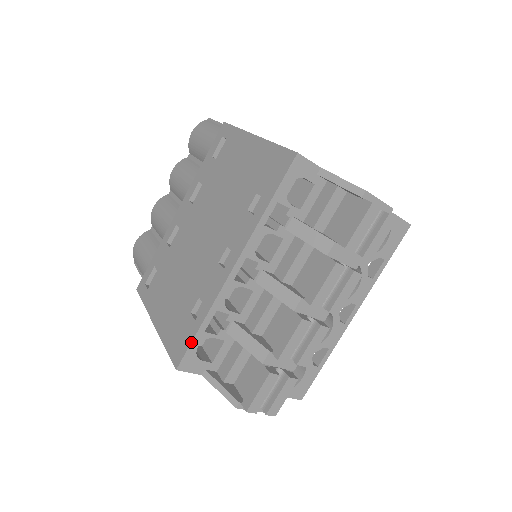
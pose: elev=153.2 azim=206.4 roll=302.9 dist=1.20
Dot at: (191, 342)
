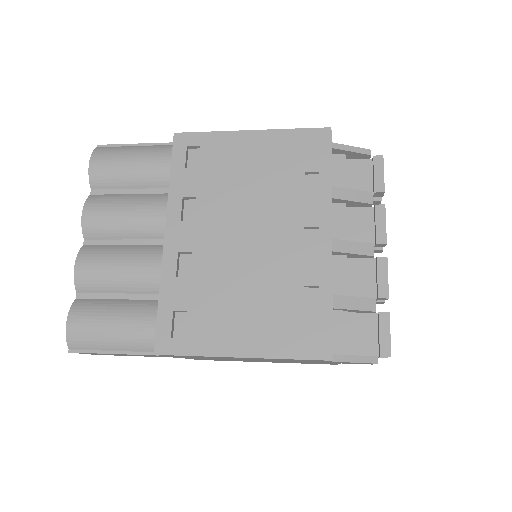
Dot at: occluded
